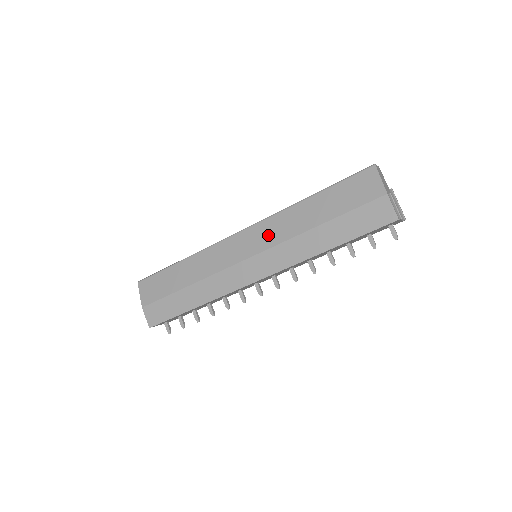
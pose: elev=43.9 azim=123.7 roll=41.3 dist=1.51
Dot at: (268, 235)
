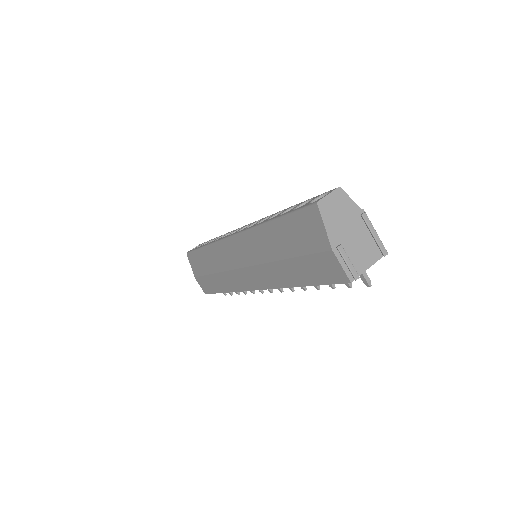
Dot at: (248, 251)
